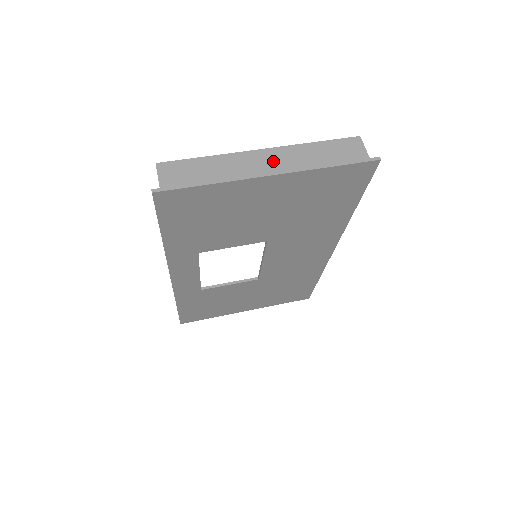
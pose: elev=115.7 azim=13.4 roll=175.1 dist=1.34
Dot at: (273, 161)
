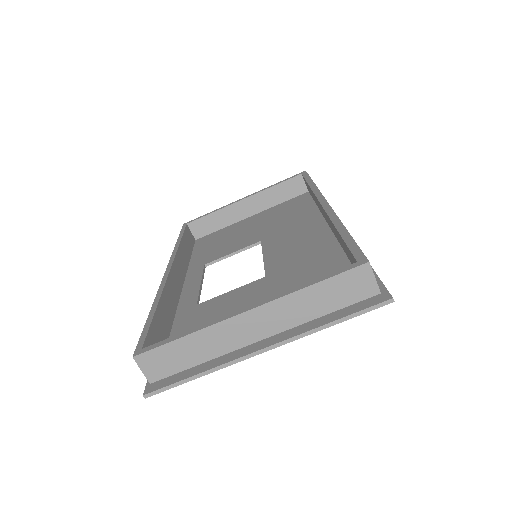
Dot at: (263, 324)
